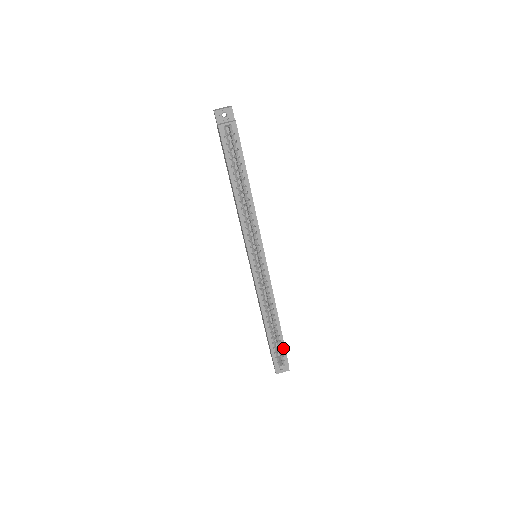
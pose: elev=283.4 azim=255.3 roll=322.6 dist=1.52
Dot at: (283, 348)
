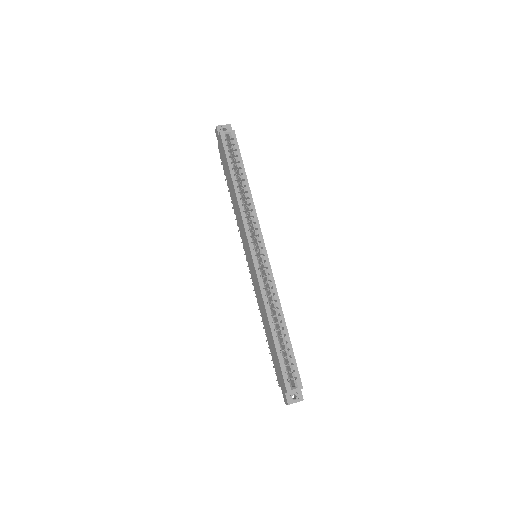
Dot at: (293, 360)
